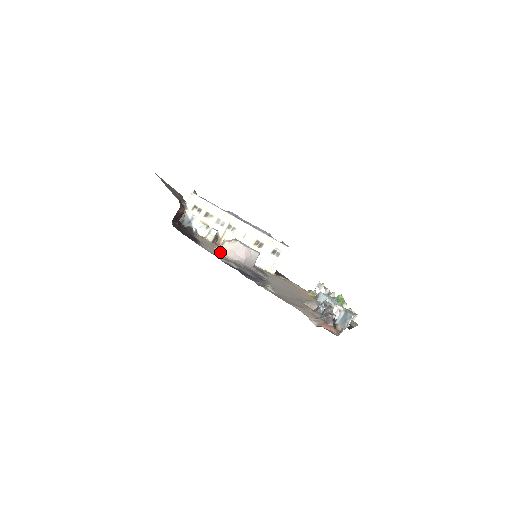
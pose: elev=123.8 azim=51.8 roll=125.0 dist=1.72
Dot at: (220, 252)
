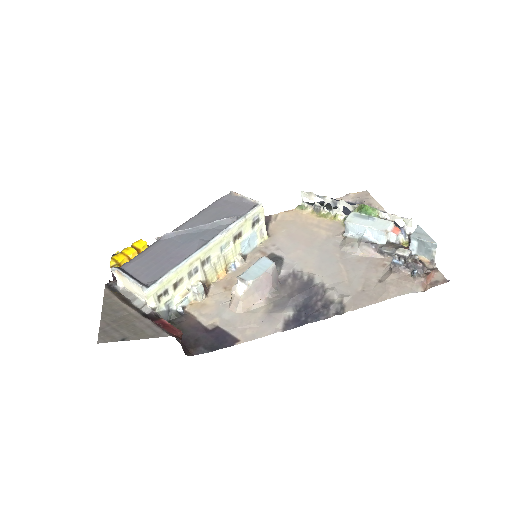
Dot at: (246, 309)
